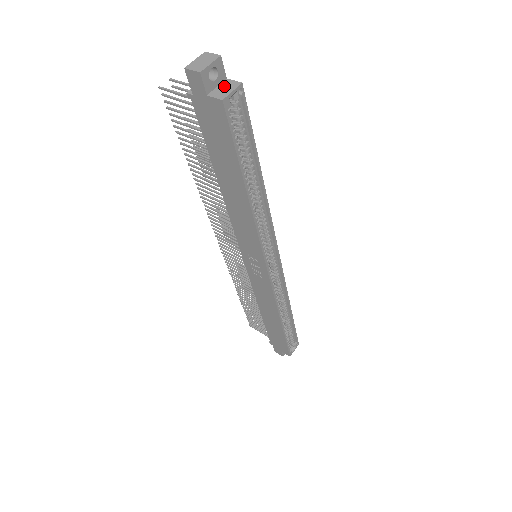
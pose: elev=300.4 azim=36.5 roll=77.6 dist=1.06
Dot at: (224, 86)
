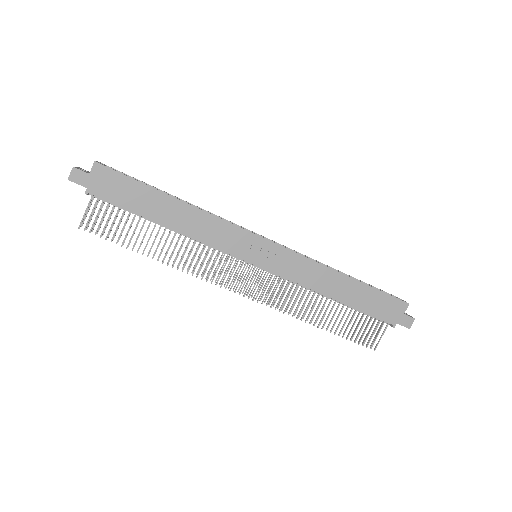
Dot at: occluded
